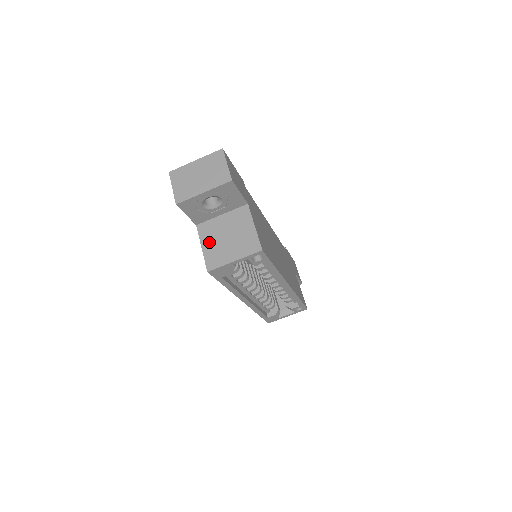
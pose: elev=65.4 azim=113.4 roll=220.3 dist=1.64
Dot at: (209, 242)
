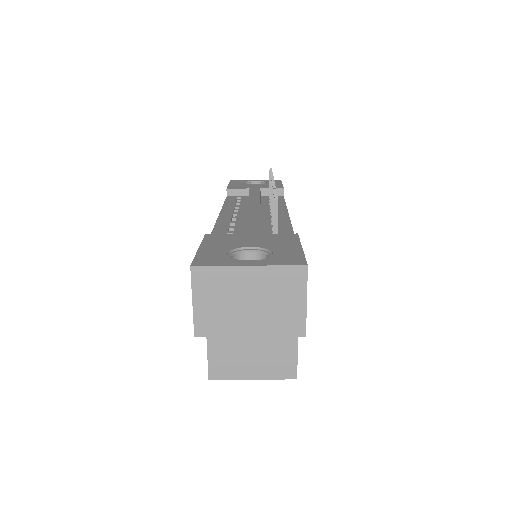
Dot at: (221, 338)
